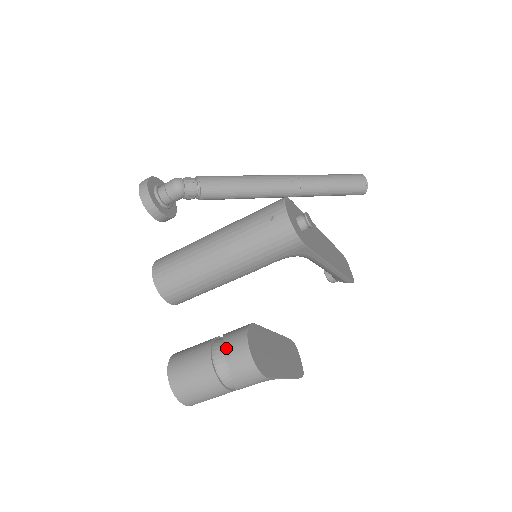
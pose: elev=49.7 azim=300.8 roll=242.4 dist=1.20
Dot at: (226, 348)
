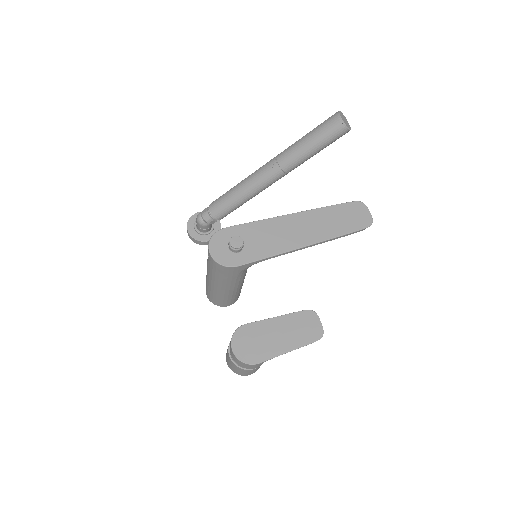
Dot at: occluded
